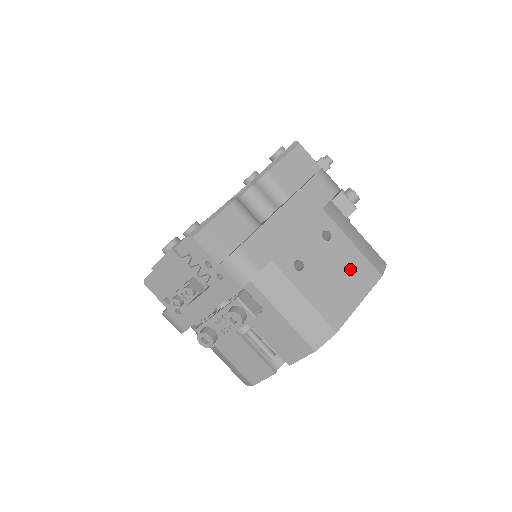
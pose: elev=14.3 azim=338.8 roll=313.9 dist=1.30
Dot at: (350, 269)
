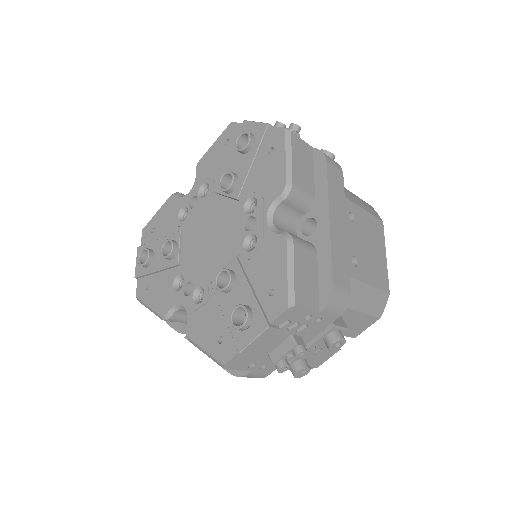
Dot at: (372, 234)
